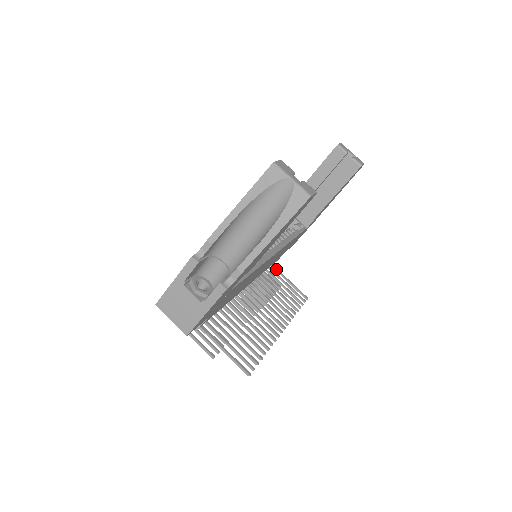
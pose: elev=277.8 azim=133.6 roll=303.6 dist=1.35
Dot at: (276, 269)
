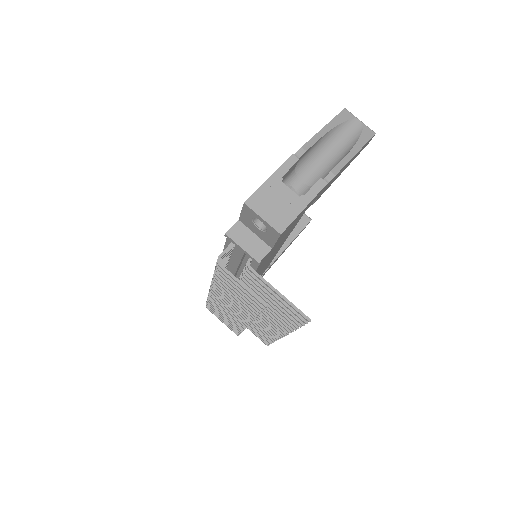
Dot at: occluded
